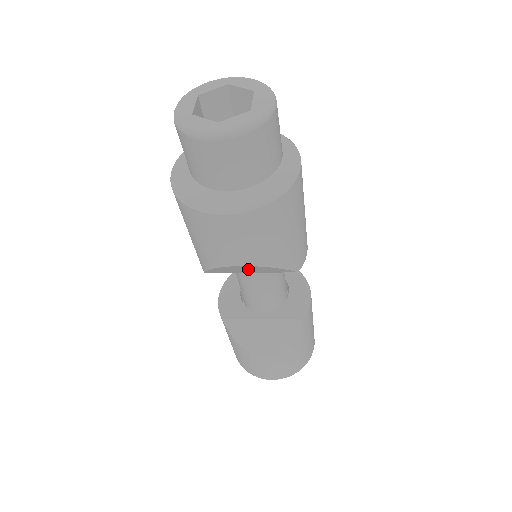
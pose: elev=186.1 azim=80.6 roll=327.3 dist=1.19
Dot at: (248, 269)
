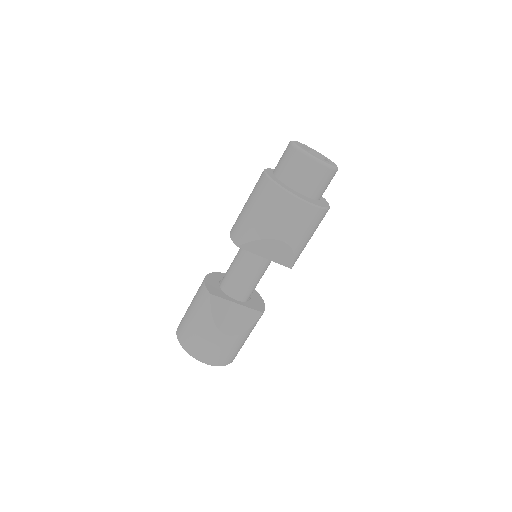
Dot at: (276, 250)
